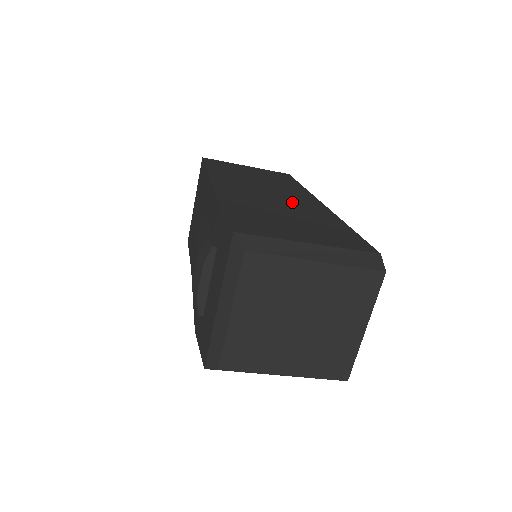
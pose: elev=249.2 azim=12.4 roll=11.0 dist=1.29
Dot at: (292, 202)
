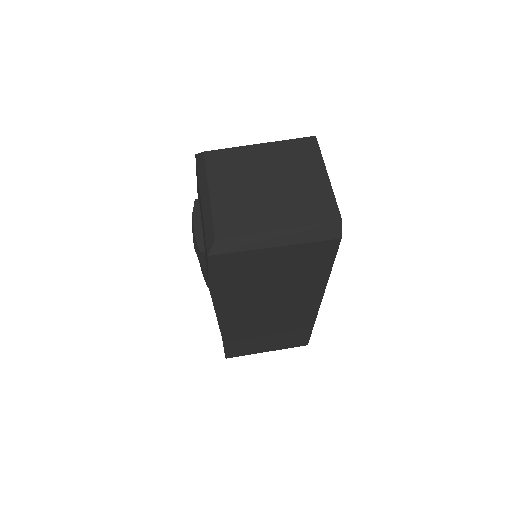
Dot at: occluded
